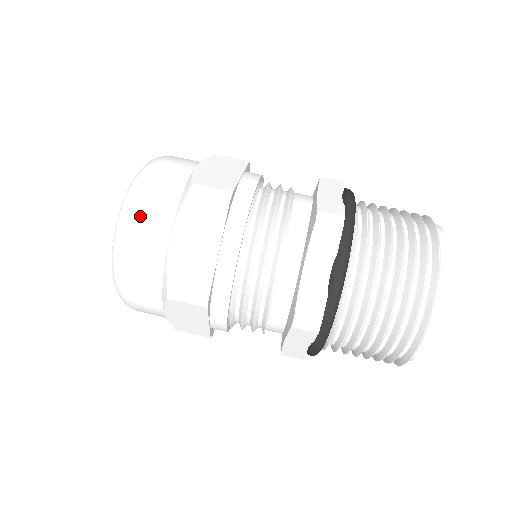
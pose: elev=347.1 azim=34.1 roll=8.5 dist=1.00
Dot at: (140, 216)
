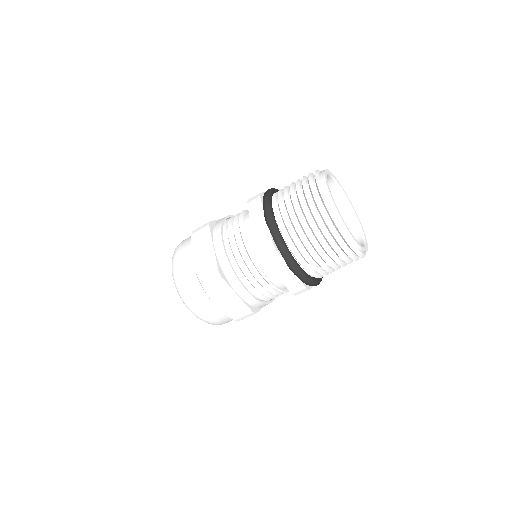
Dot at: (195, 306)
